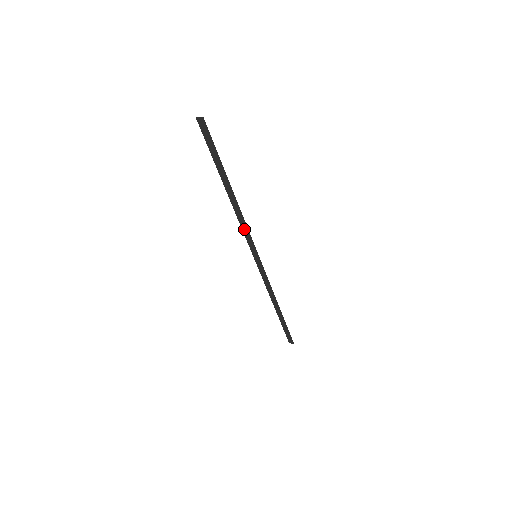
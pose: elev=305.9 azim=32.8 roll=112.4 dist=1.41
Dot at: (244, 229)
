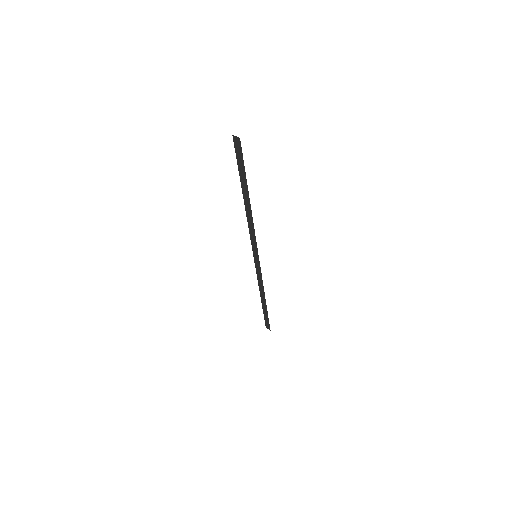
Dot at: (251, 233)
